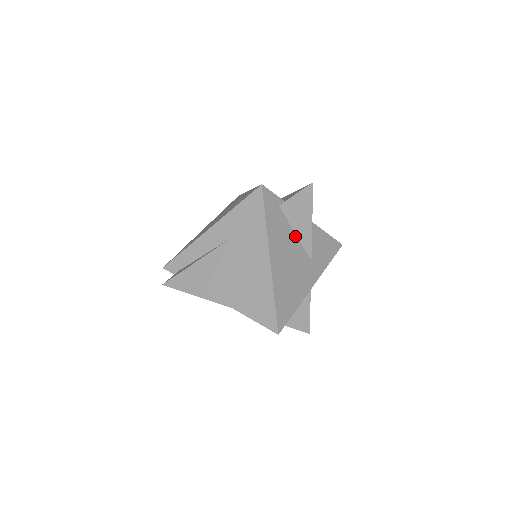
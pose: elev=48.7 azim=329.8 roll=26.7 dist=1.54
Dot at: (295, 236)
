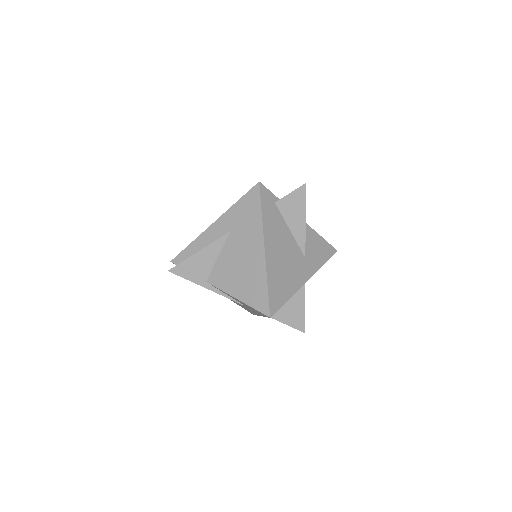
Dot at: (290, 232)
